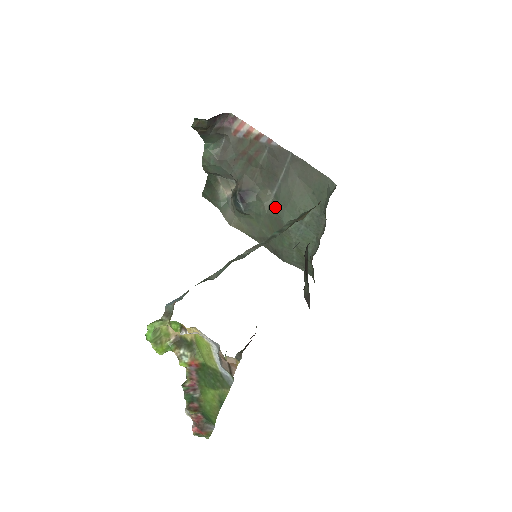
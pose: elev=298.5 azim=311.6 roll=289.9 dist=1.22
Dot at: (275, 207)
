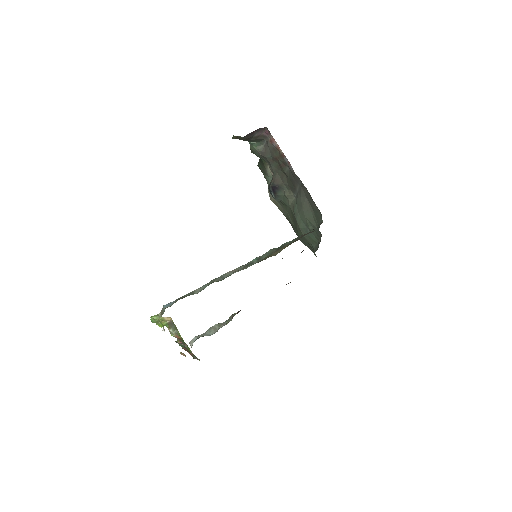
Dot at: (294, 207)
